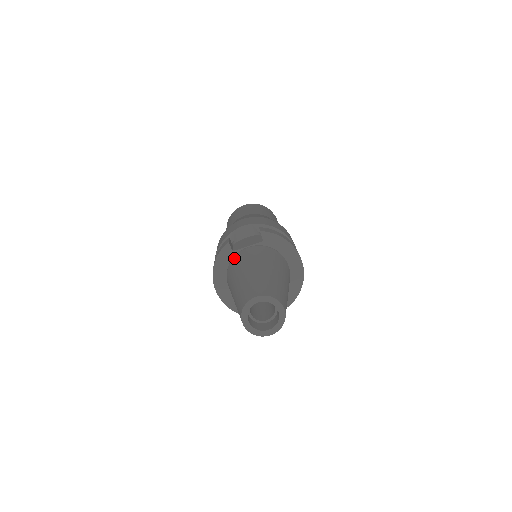
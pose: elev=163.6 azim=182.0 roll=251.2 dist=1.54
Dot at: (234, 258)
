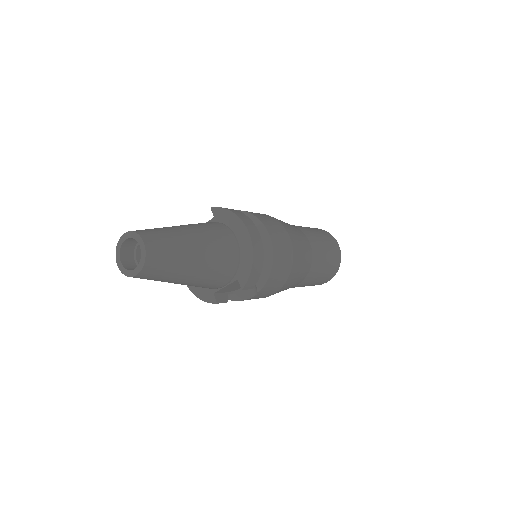
Dot at: occluded
